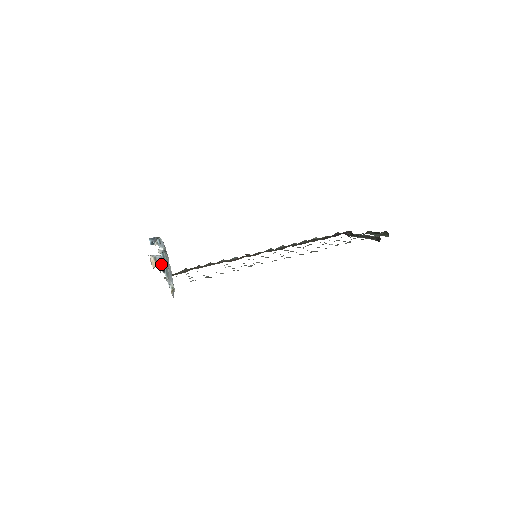
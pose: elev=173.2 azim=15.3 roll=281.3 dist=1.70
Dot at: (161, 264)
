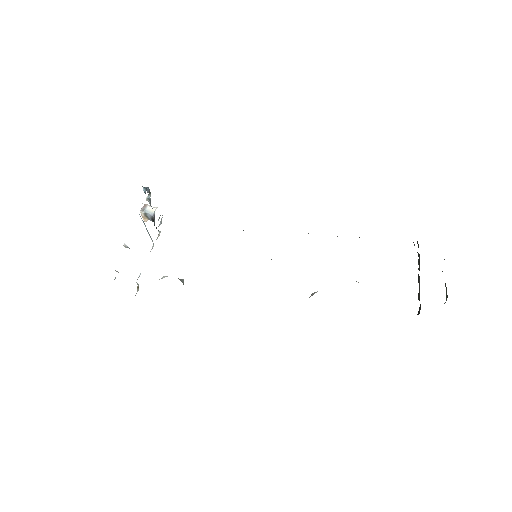
Dot at: (153, 221)
